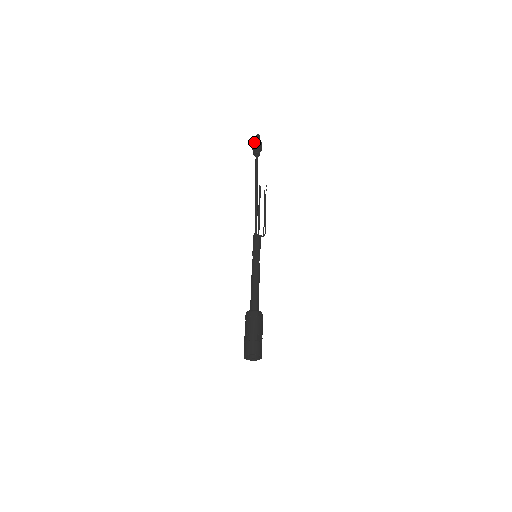
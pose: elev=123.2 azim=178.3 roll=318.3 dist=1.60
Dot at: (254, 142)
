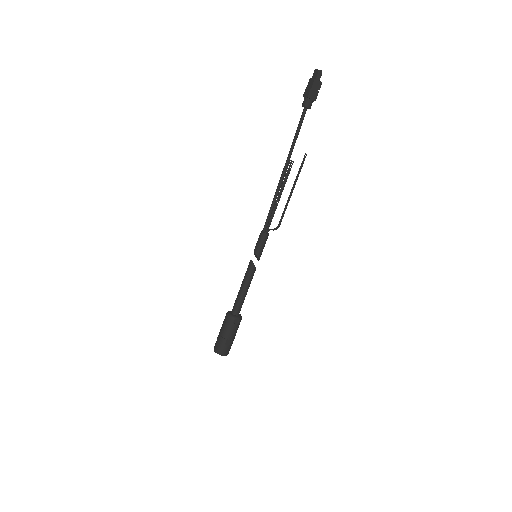
Dot at: (309, 84)
